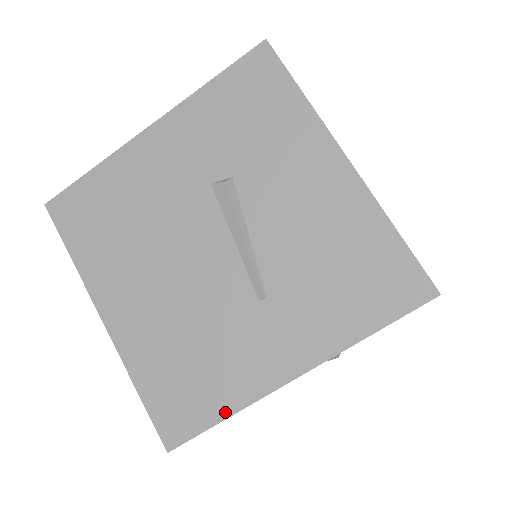
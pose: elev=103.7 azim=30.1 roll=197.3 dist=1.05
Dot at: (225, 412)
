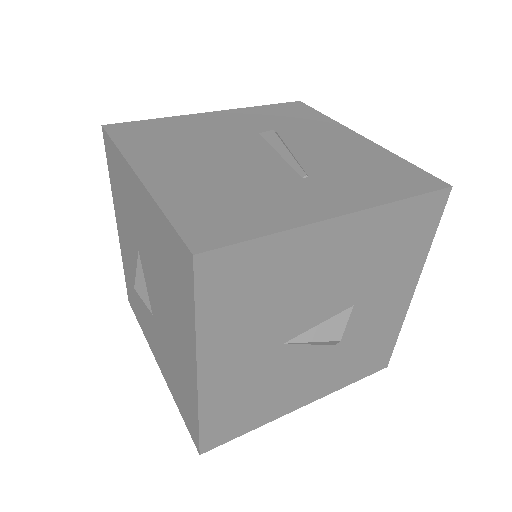
Dot at: (269, 230)
